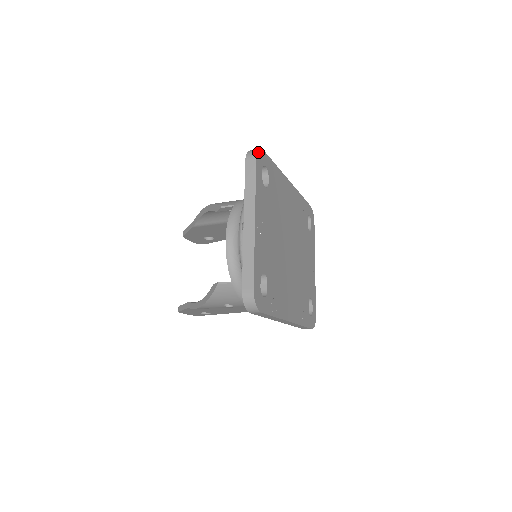
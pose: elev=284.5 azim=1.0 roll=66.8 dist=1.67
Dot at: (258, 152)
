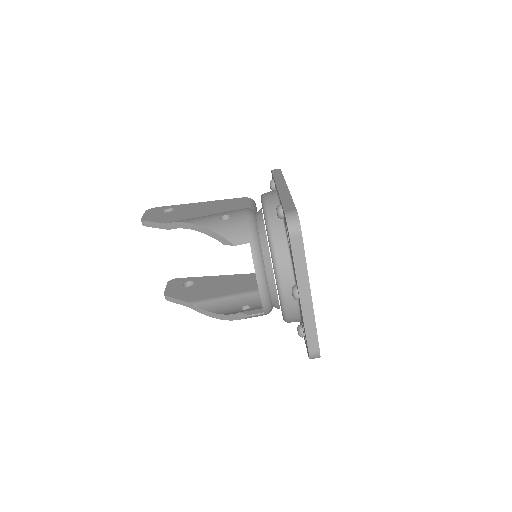
Dot at: occluded
